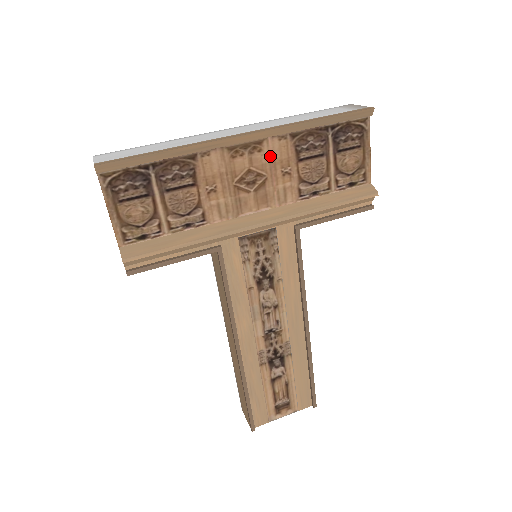
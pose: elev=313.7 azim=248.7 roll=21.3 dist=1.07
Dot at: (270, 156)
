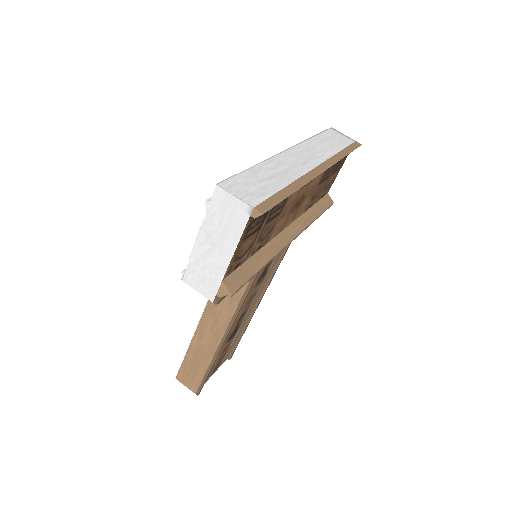
Dot at: (314, 182)
